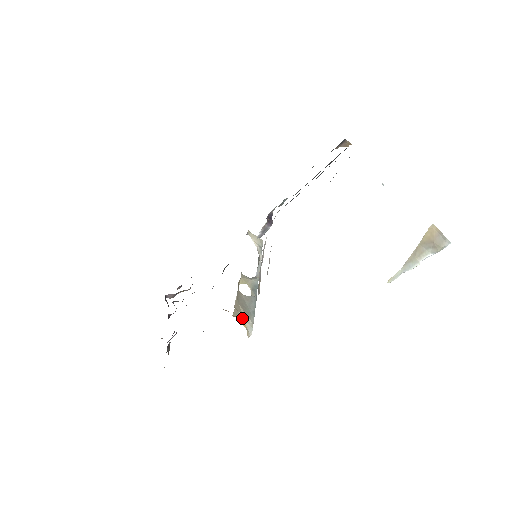
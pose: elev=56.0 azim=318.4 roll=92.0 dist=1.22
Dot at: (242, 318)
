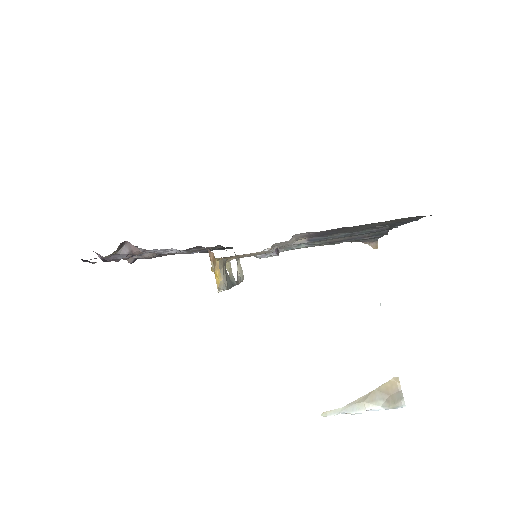
Dot at: (222, 275)
